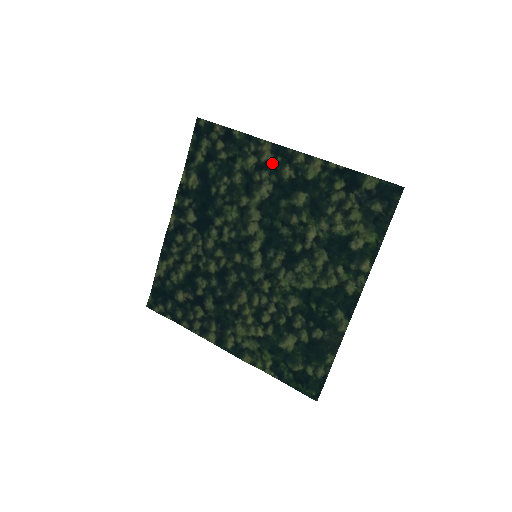
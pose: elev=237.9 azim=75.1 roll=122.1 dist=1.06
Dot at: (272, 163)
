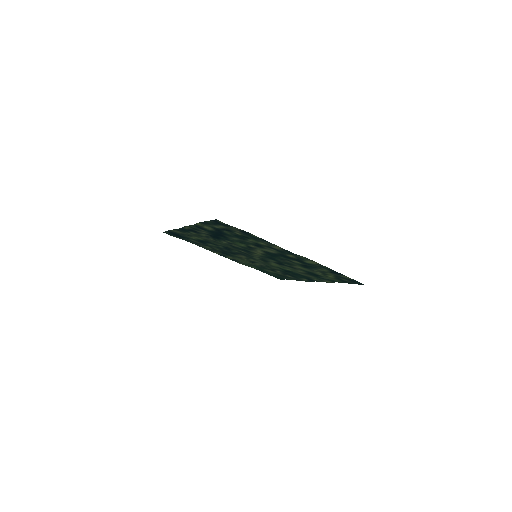
Dot at: (280, 251)
